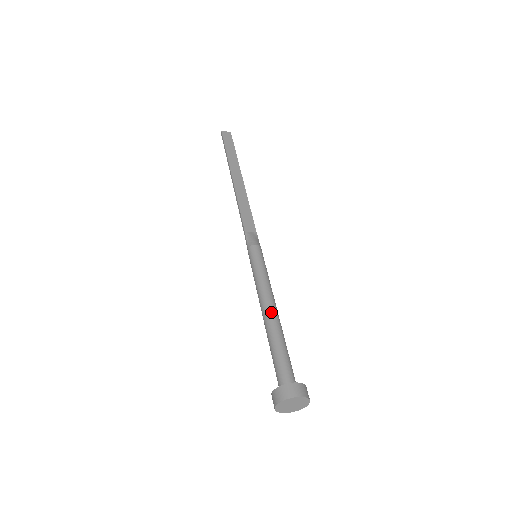
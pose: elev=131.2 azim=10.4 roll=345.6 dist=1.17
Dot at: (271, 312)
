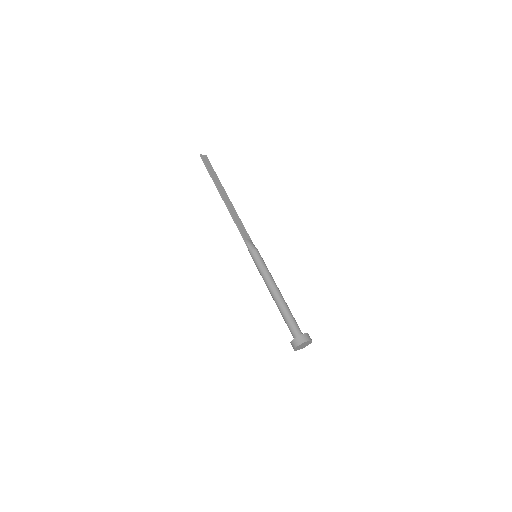
Dot at: (279, 293)
